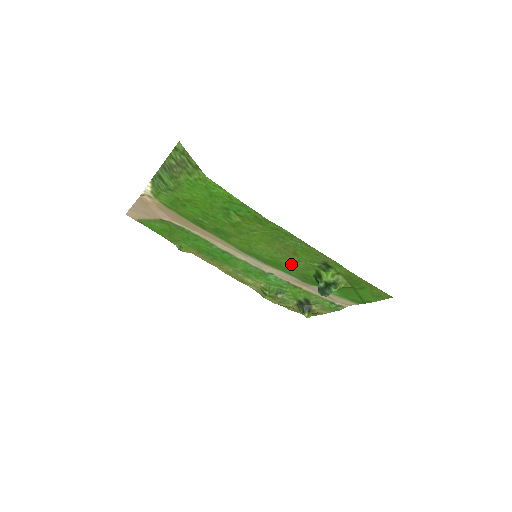
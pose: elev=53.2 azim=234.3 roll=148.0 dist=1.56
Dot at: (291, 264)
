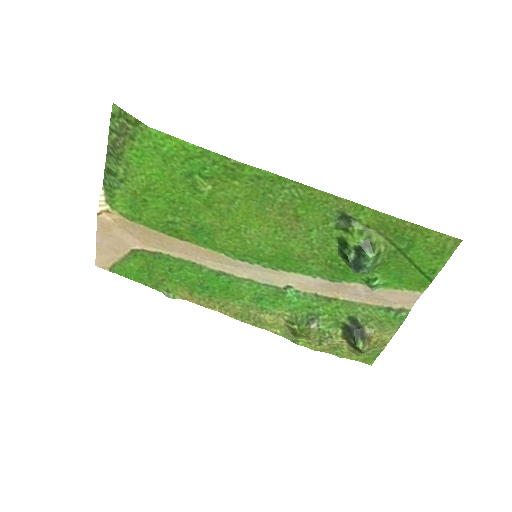
Dot at: (302, 246)
